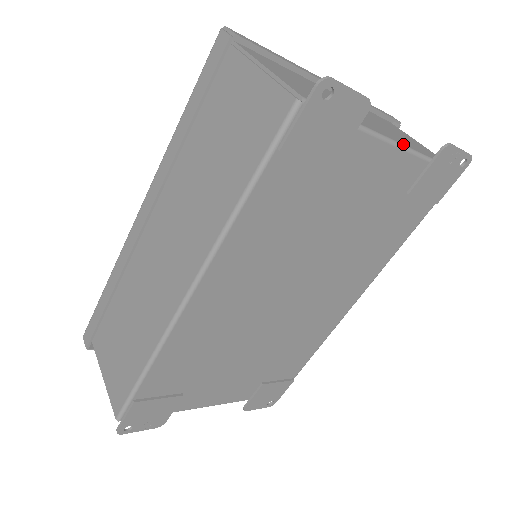
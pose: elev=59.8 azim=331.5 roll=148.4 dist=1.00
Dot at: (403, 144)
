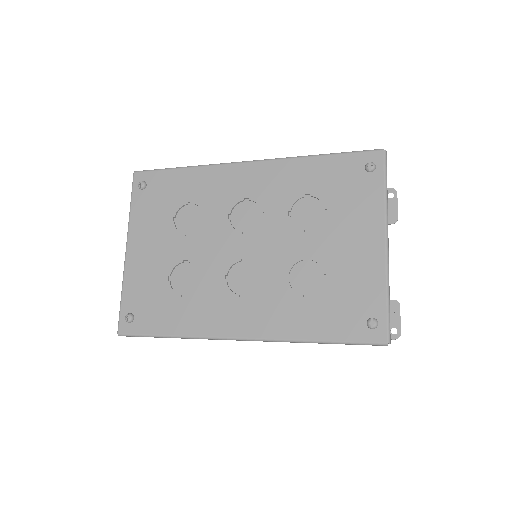
Dot at: occluded
